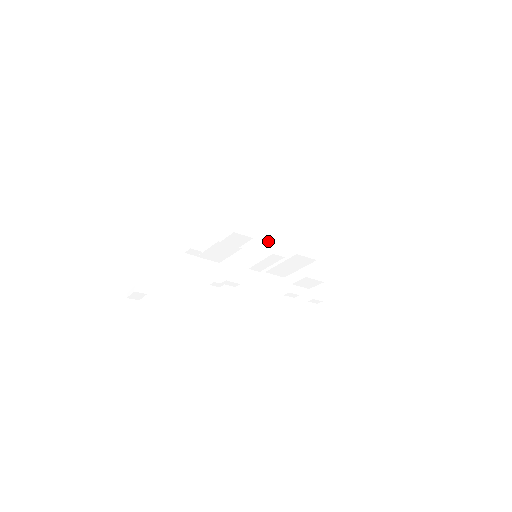
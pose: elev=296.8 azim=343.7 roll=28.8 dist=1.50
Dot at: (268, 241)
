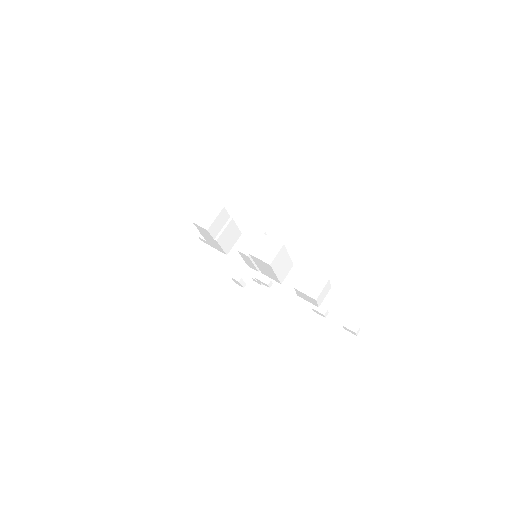
Dot at: occluded
